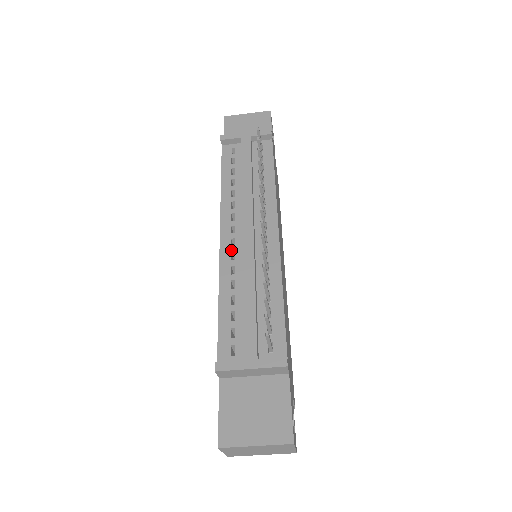
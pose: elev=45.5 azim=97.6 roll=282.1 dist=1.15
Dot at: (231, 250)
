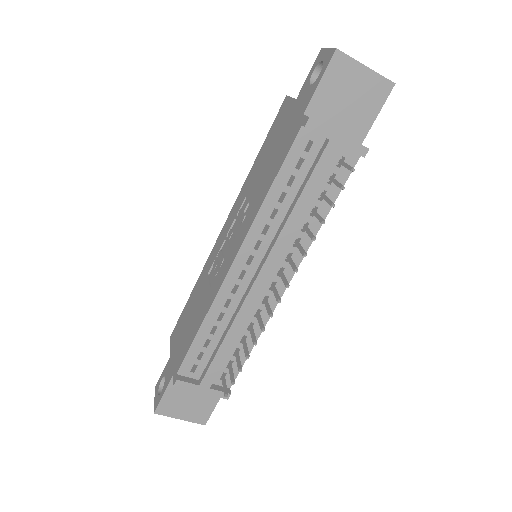
Dot at: (236, 282)
